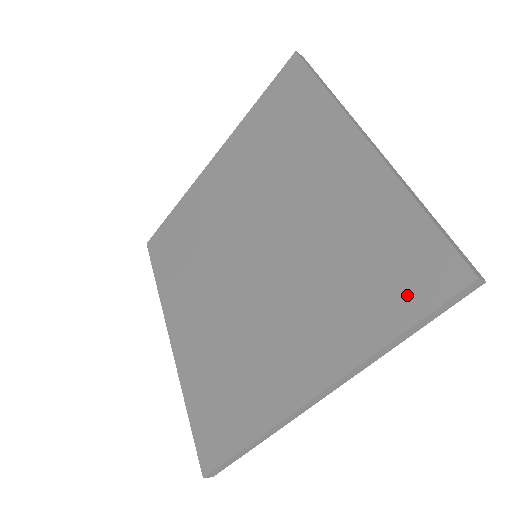
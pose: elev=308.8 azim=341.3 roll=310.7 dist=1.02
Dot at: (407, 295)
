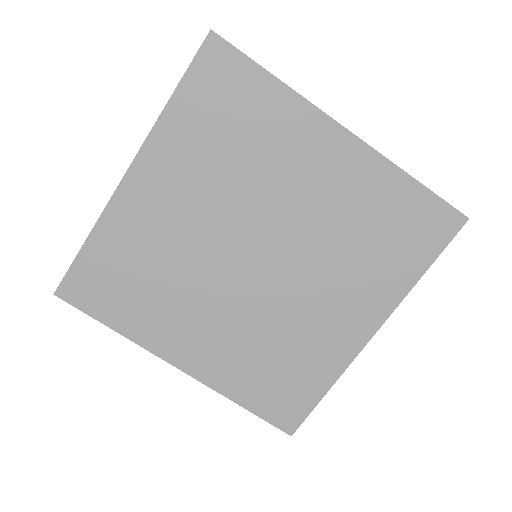
Dot at: (425, 243)
